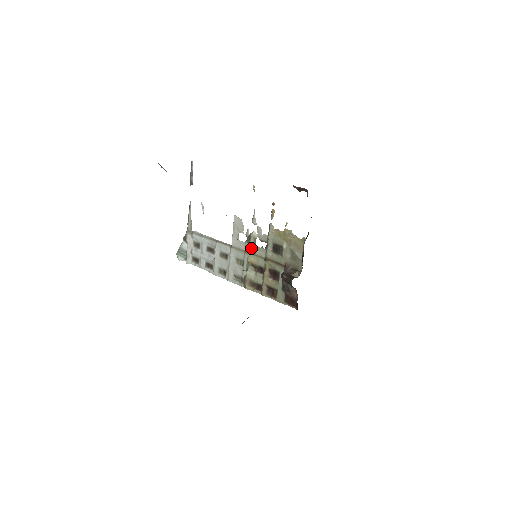
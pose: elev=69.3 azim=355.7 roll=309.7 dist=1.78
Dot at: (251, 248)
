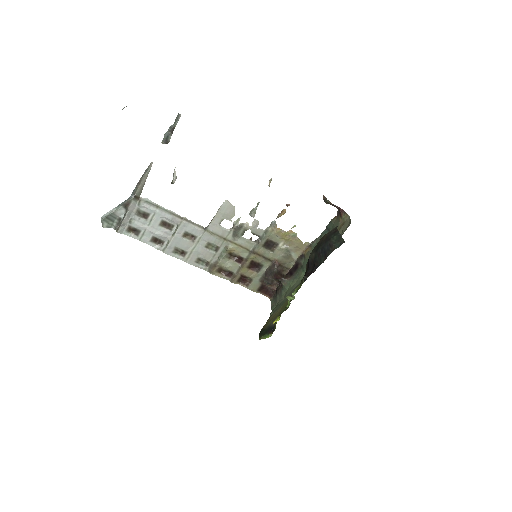
Dot at: (237, 238)
